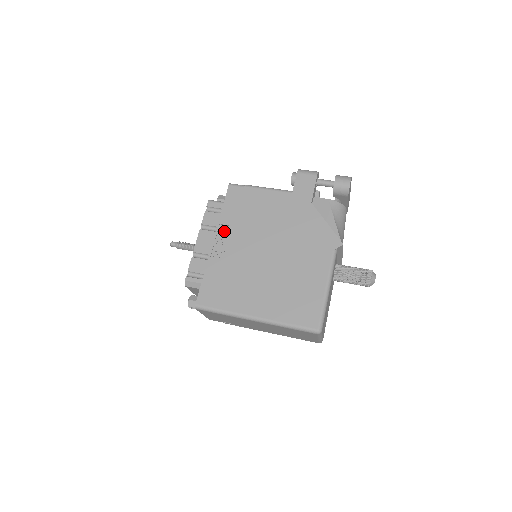
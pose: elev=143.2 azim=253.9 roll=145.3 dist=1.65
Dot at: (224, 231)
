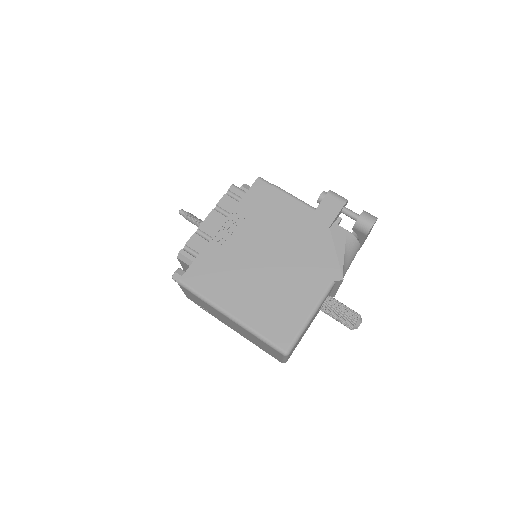
Dot at: (235, 220)
